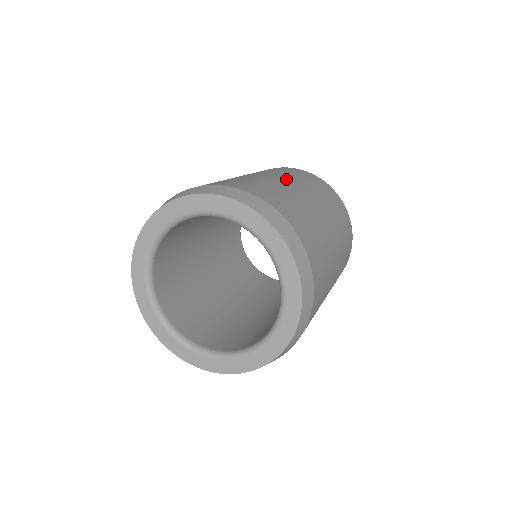
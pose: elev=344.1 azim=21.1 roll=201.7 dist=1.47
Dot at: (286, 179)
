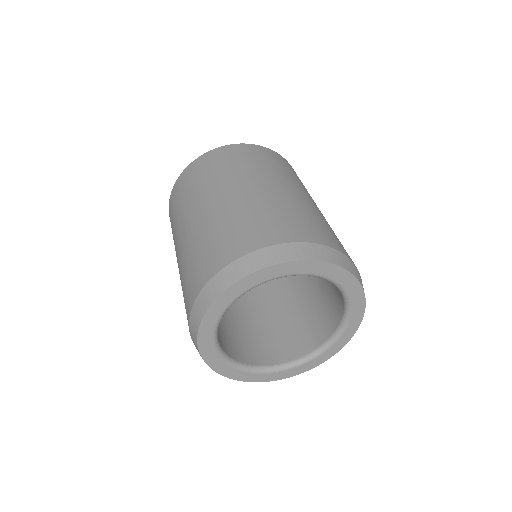
Dot at: (291, 185)
